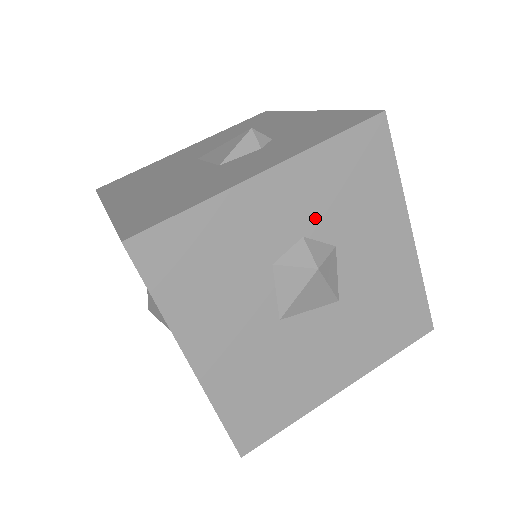
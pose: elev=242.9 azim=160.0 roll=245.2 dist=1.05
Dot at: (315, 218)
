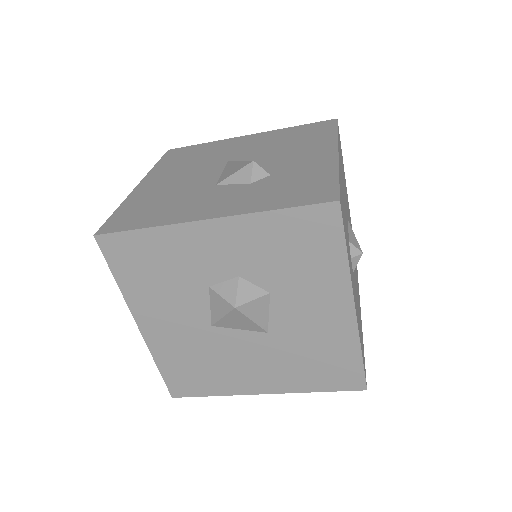
Dot at: (252, 266)
